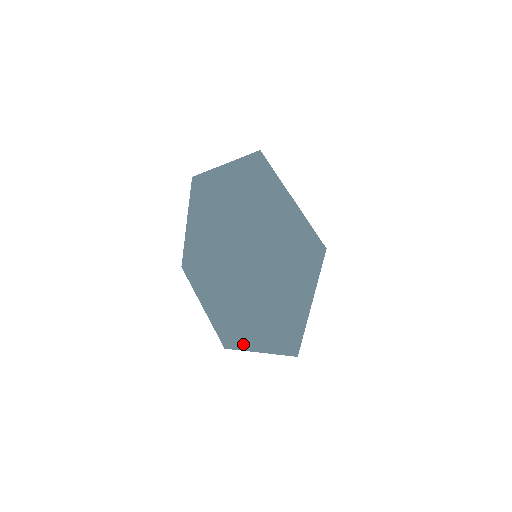
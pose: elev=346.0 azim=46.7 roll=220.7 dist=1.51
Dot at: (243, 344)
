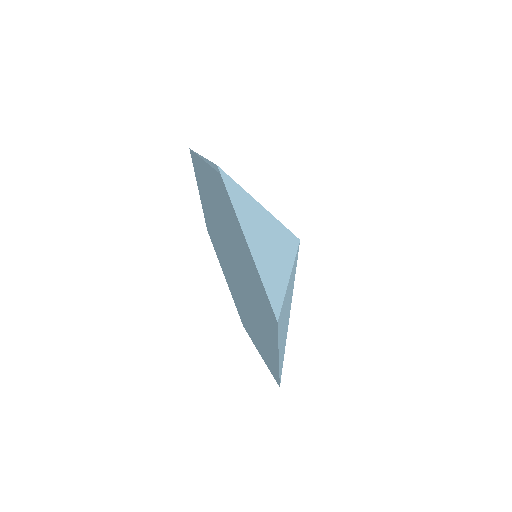
Dot at: (220, 253)
